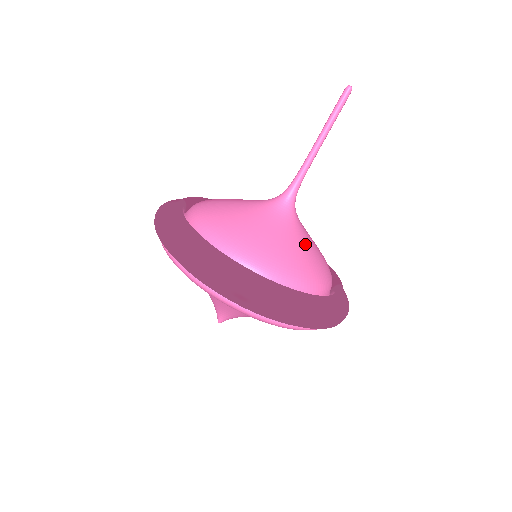
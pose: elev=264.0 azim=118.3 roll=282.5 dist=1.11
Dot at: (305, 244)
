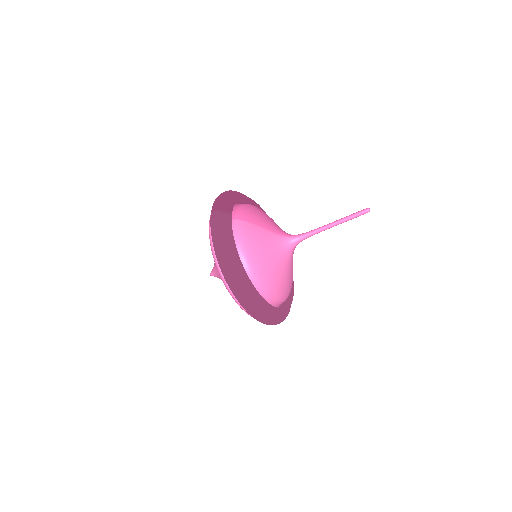
Dot at: (291, 272)
